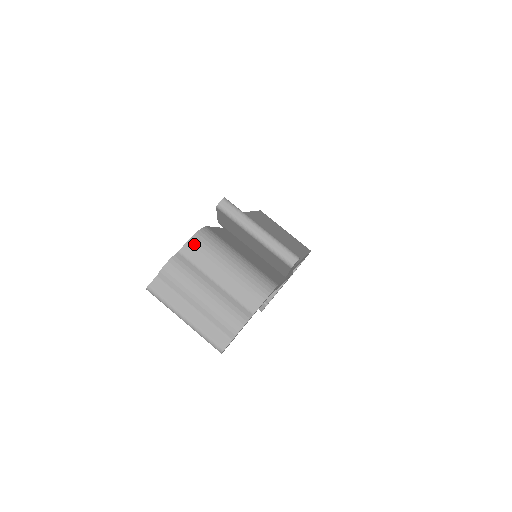
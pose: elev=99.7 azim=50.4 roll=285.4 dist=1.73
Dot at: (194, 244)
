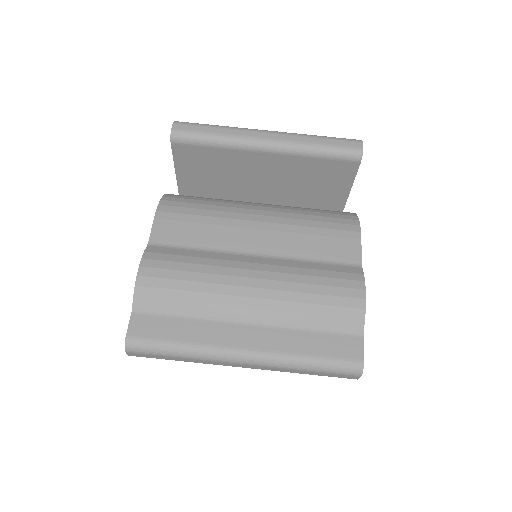
Dot at: (170, 217)
